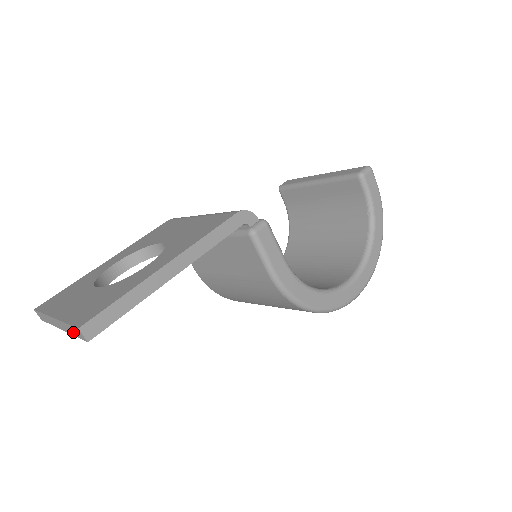
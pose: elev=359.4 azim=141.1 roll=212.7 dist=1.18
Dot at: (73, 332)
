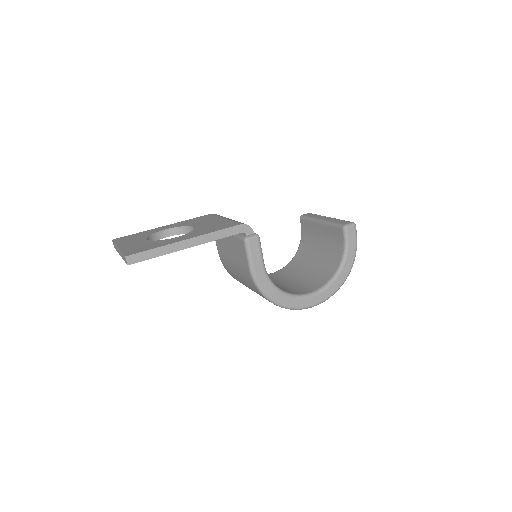
Dot at: occluded
